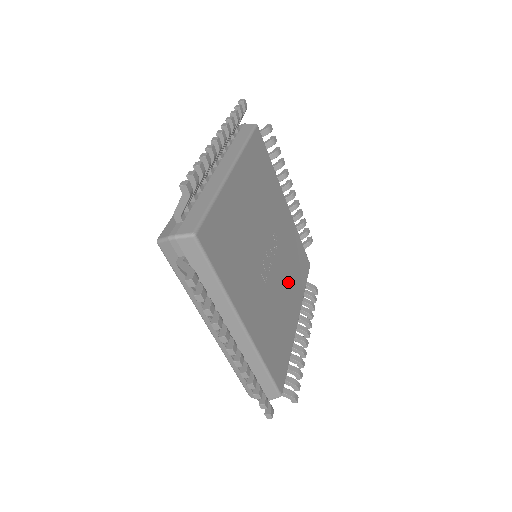
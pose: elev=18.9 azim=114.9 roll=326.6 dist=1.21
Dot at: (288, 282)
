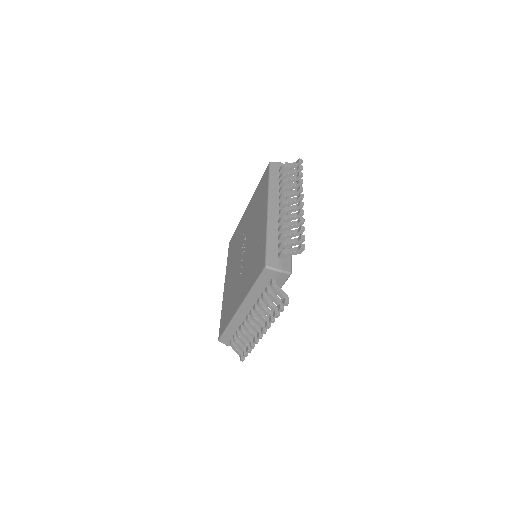
Dot at: occluded
